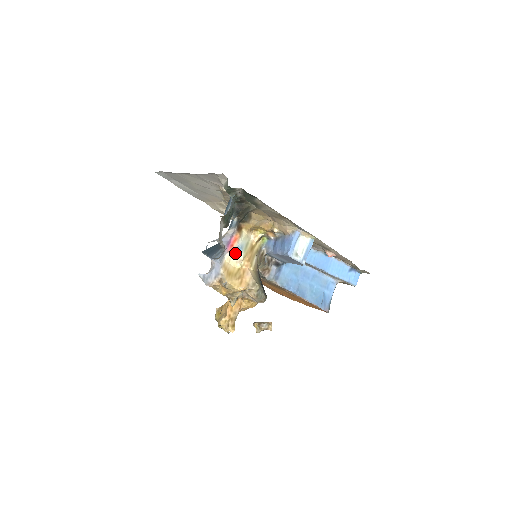
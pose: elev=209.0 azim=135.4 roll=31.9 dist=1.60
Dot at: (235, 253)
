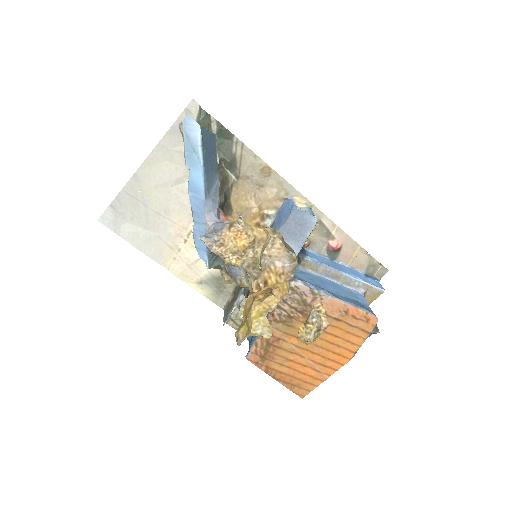
Dot at: occluded
